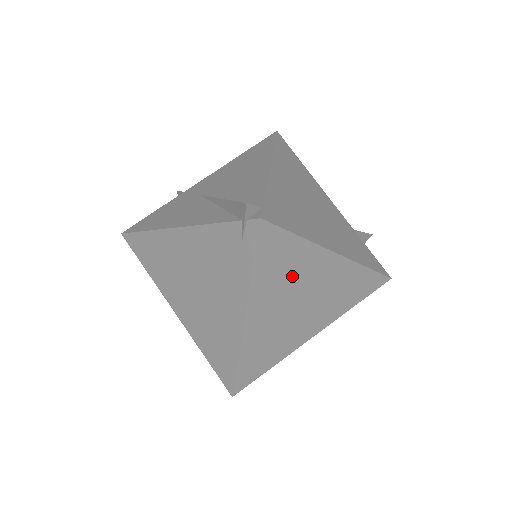
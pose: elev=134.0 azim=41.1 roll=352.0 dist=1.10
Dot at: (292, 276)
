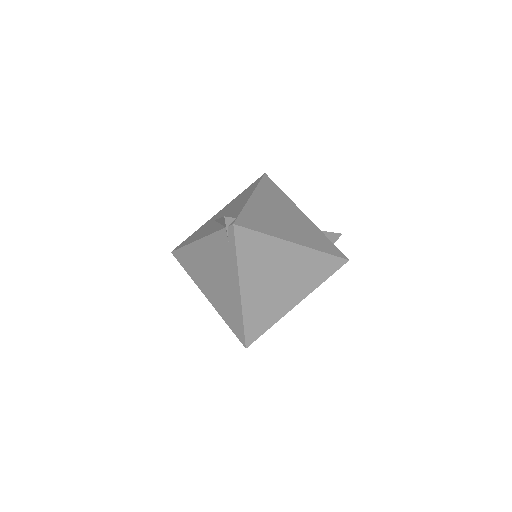
Dot at: (266, 260)
